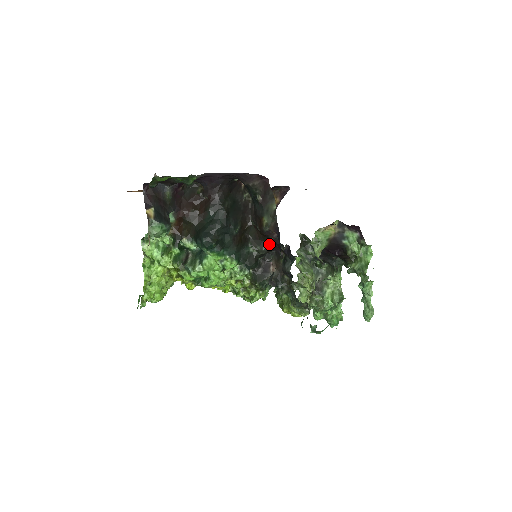
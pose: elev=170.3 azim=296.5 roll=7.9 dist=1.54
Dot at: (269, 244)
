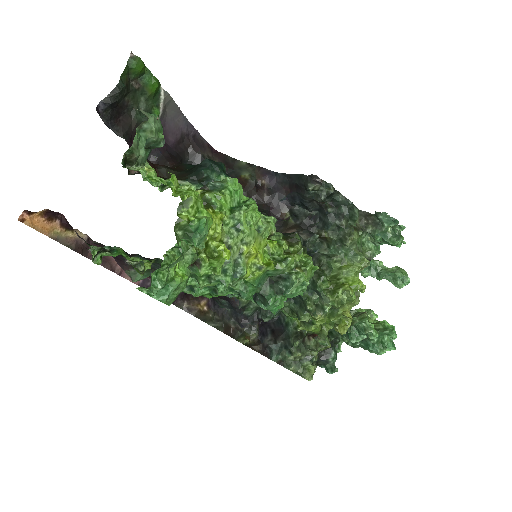
Dot at: (264, 211)
